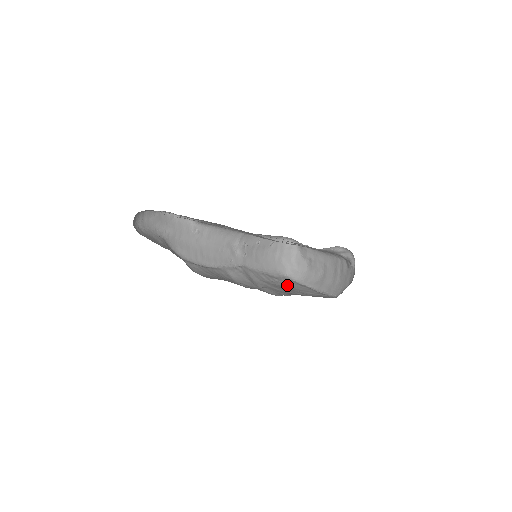
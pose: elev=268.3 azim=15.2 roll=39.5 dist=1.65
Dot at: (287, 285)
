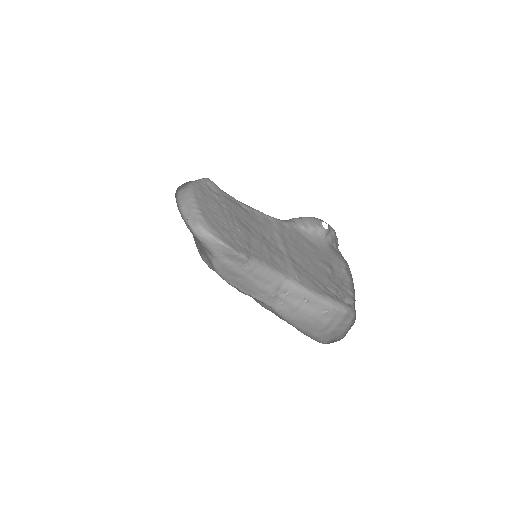
Dot at: occluded
